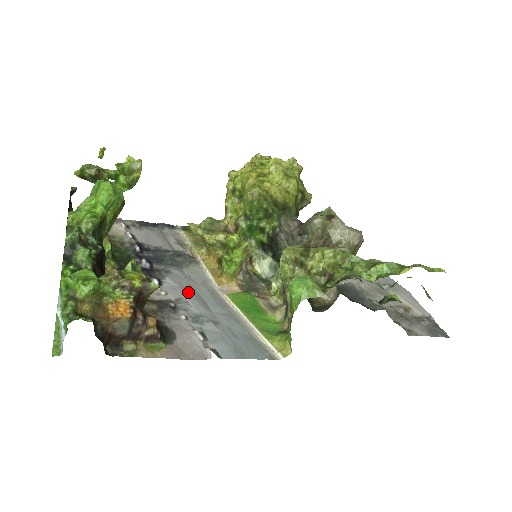
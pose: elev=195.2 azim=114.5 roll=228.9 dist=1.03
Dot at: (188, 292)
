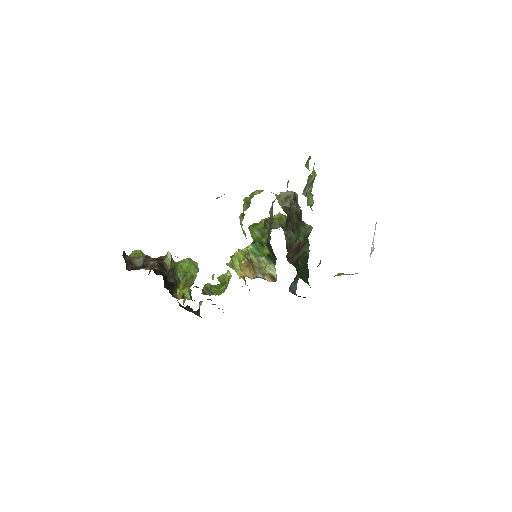
Dot at: occluded
